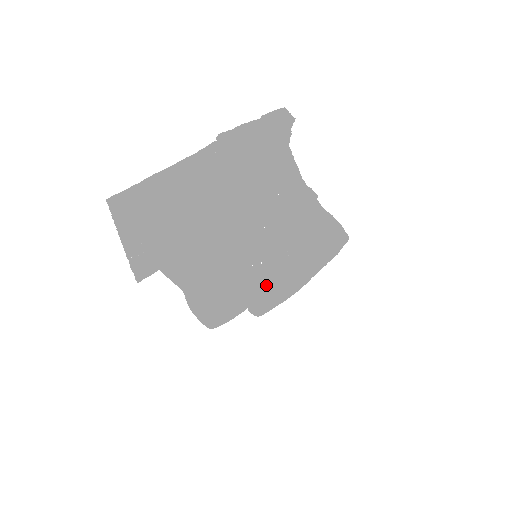
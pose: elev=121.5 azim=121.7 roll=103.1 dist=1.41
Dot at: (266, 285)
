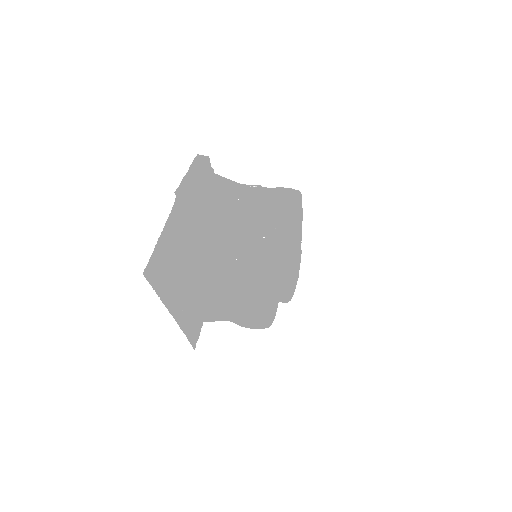
Dot at: (278, 266)
